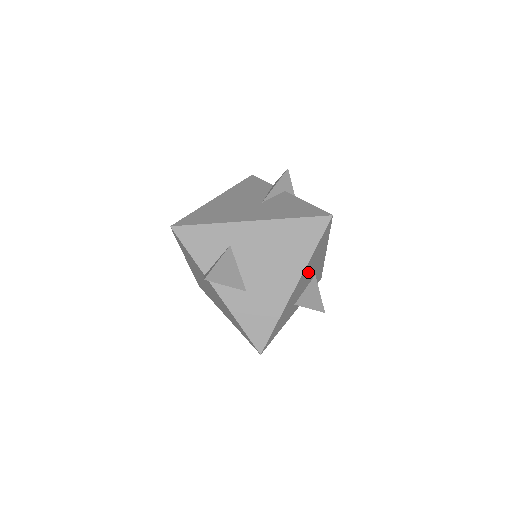
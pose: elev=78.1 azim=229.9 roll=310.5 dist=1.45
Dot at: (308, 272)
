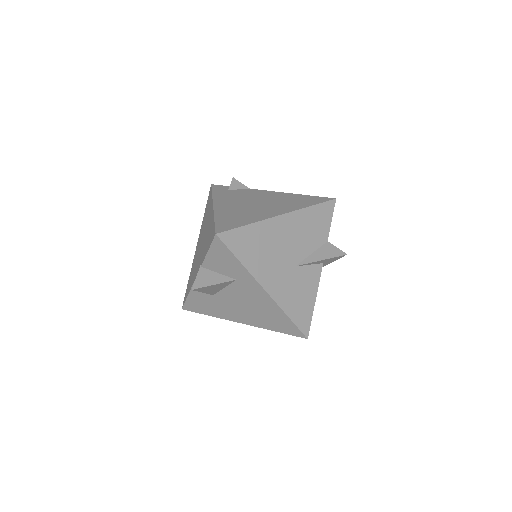
Dot at: occluded
